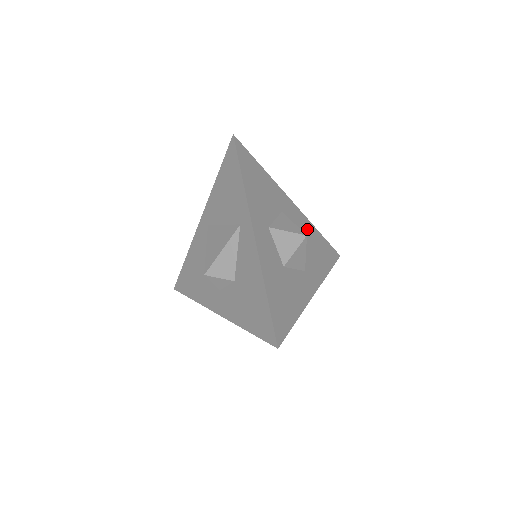
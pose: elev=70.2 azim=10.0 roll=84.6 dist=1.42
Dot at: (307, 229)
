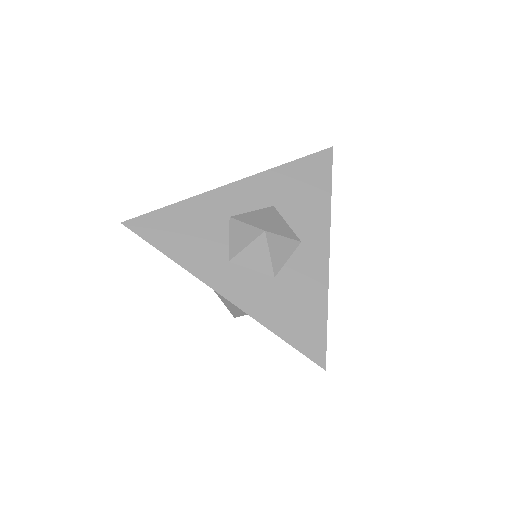
Dot at: (271, 186)
